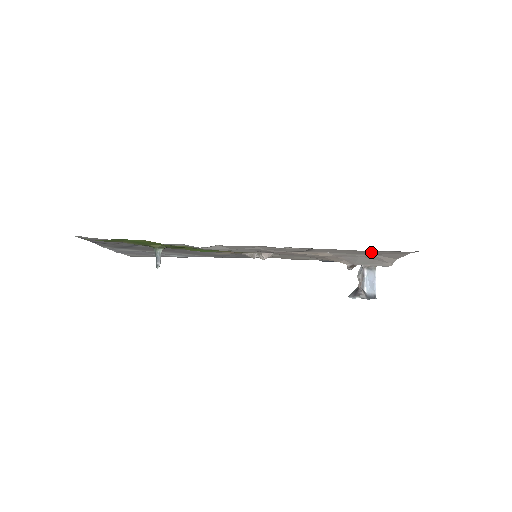
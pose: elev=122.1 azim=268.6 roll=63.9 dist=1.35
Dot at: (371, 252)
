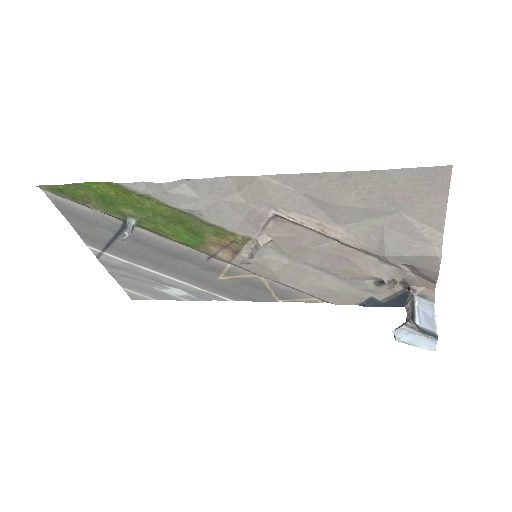
Dot at: (386, 186)
